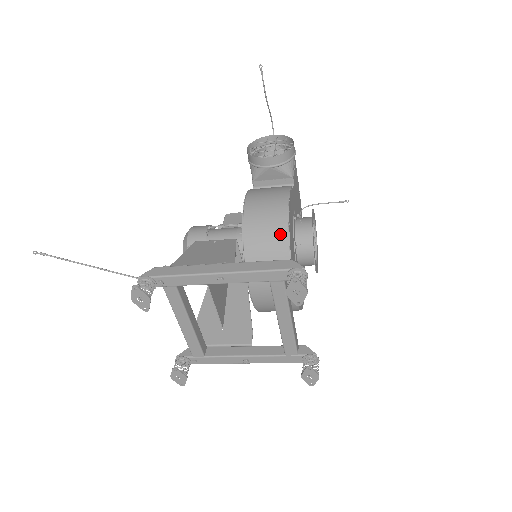
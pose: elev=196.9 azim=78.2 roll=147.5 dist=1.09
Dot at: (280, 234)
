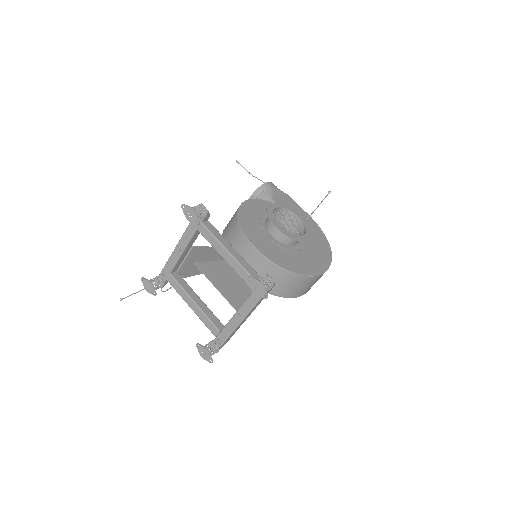
Dot at: (234, 218)
